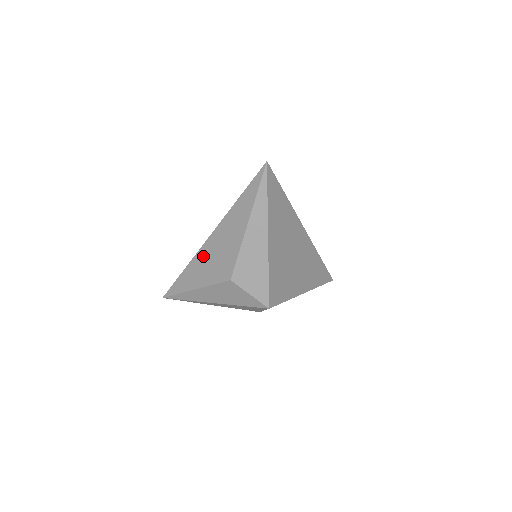
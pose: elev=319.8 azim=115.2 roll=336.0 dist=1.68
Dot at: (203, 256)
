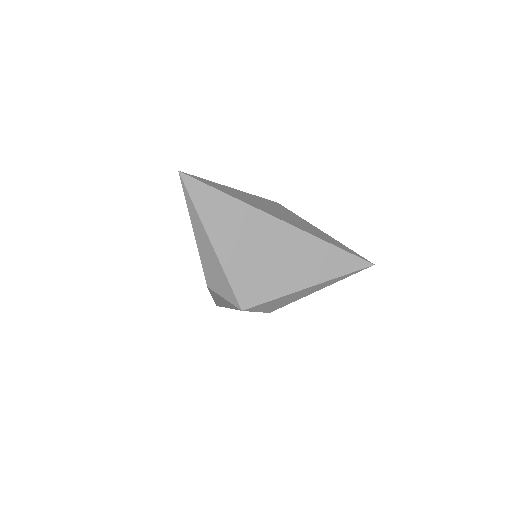
Dot at: occluded
